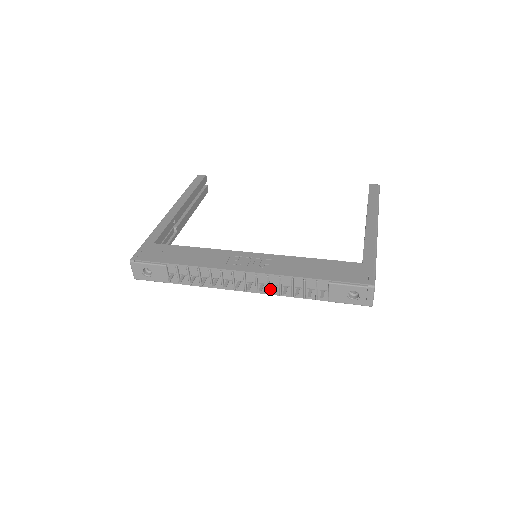
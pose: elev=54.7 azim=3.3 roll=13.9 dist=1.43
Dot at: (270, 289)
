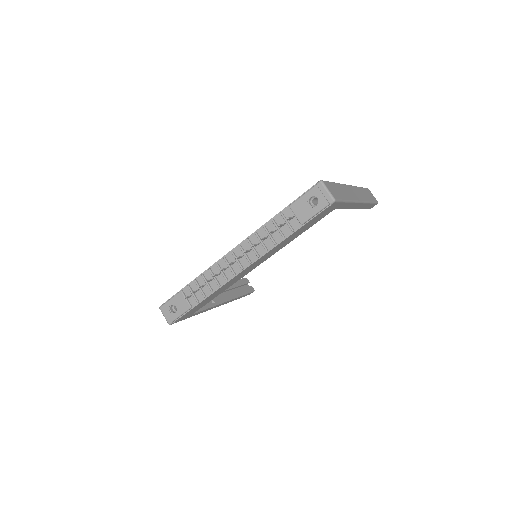
Dot at: (257, 252)
